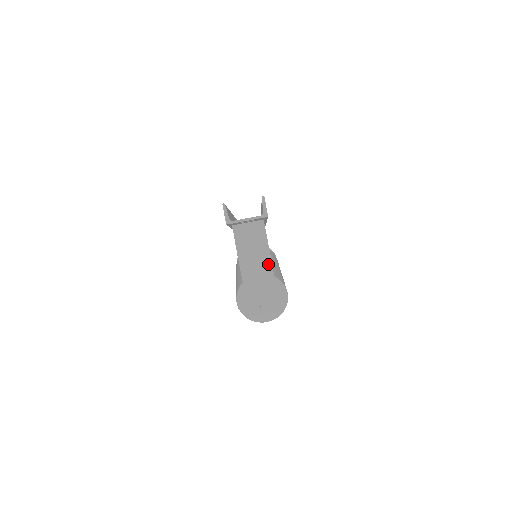
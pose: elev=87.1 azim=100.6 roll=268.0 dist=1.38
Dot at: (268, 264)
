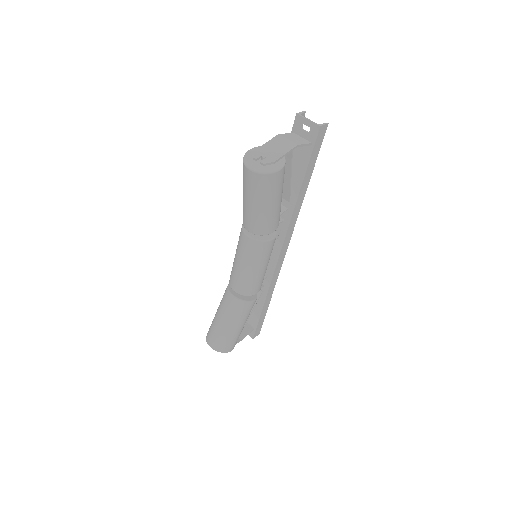
Dot at: (291, 147)
